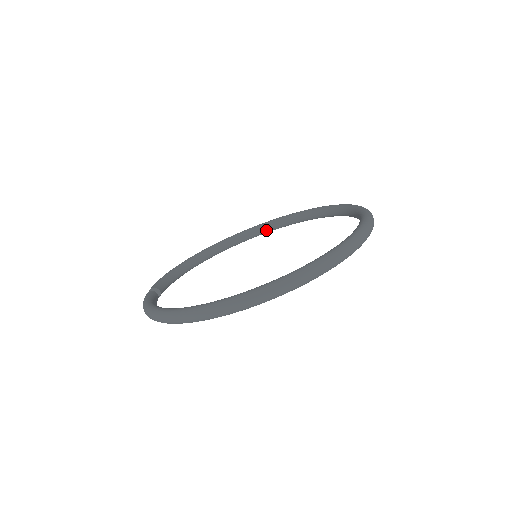
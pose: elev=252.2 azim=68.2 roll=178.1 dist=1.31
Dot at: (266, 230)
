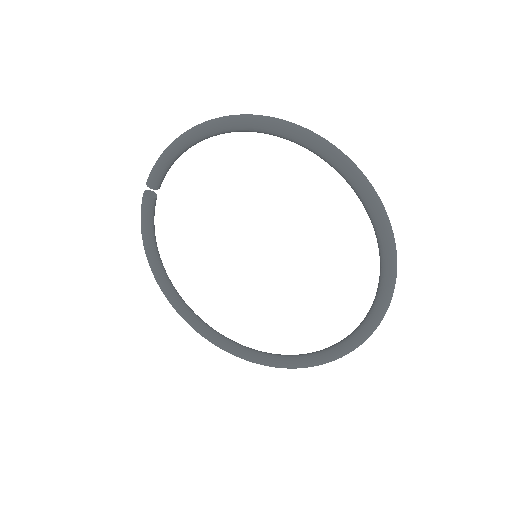
Dot at: (225, 340)
